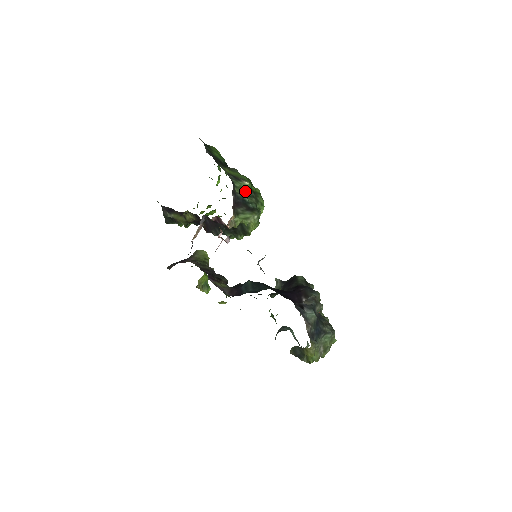
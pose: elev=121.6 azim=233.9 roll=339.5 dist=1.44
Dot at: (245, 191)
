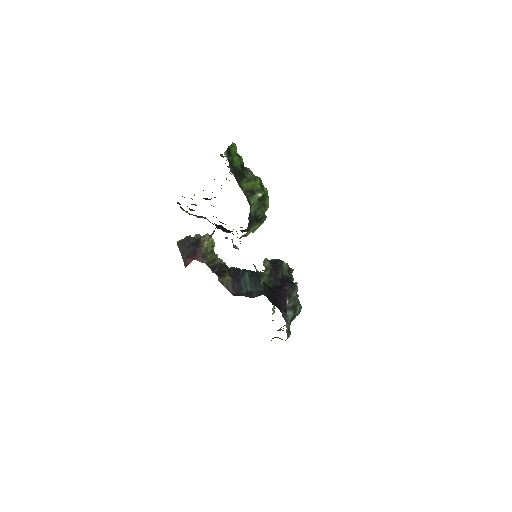
Dot at: (257, 204)
